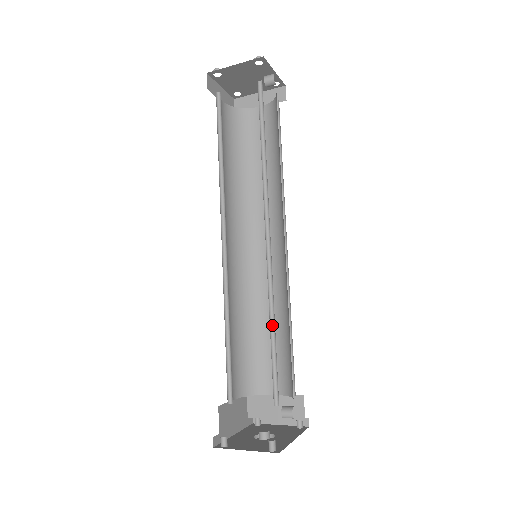
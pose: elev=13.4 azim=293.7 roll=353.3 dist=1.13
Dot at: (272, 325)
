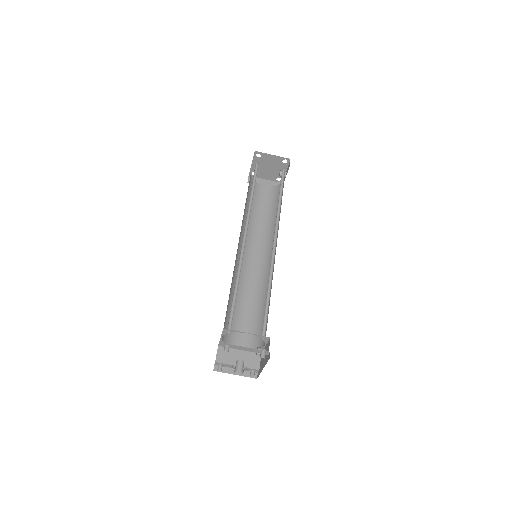
Dot at: (268, 291)
